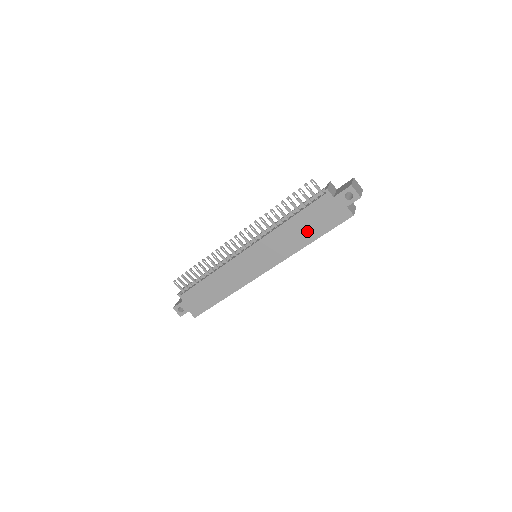
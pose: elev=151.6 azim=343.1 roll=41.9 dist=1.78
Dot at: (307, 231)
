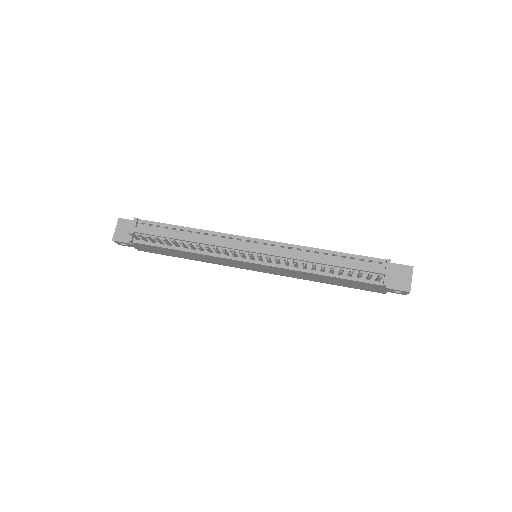
Dot at: (333, 282)
